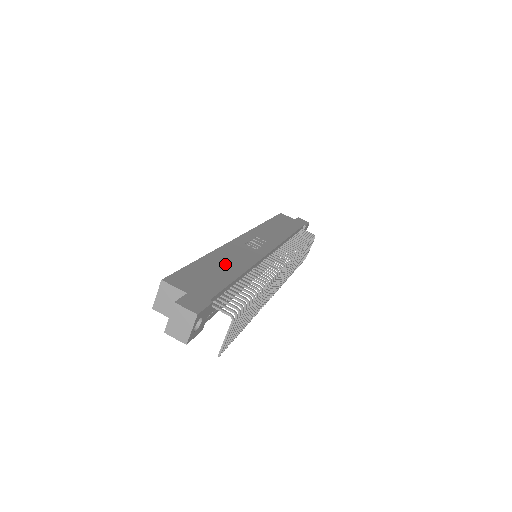
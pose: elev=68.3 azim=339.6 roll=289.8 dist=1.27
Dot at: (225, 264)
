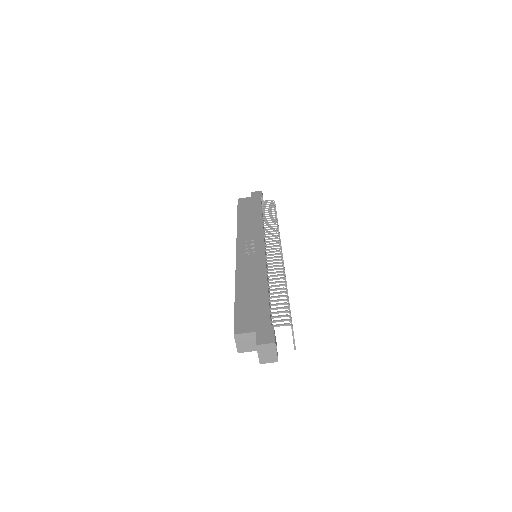
Dot at: (252, 287)
